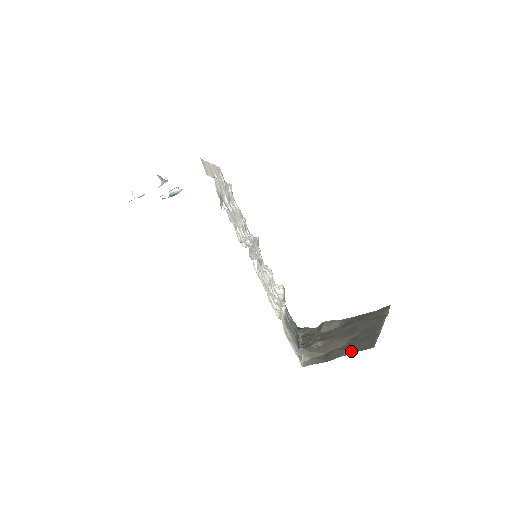
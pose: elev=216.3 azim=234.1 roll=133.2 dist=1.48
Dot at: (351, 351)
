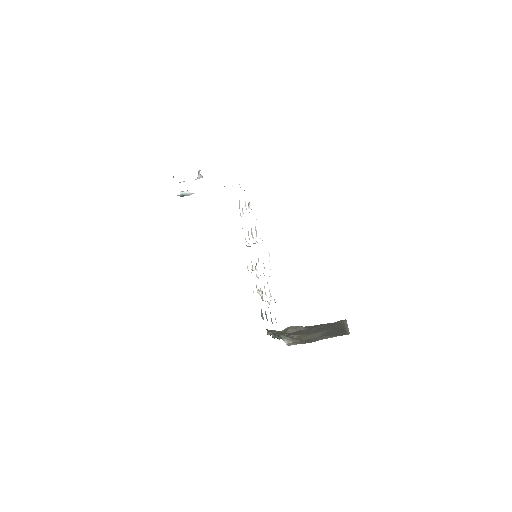
Dot at: (330, 336)
